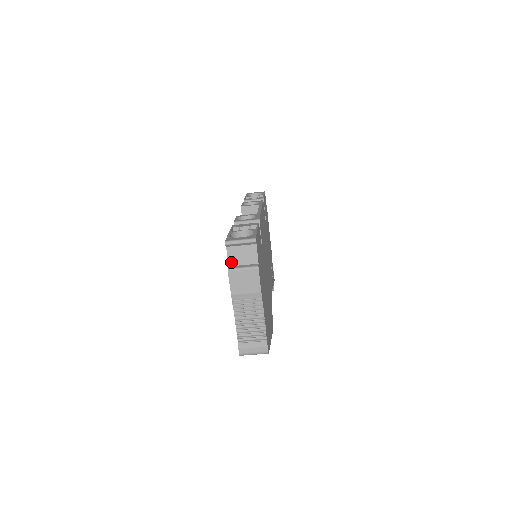
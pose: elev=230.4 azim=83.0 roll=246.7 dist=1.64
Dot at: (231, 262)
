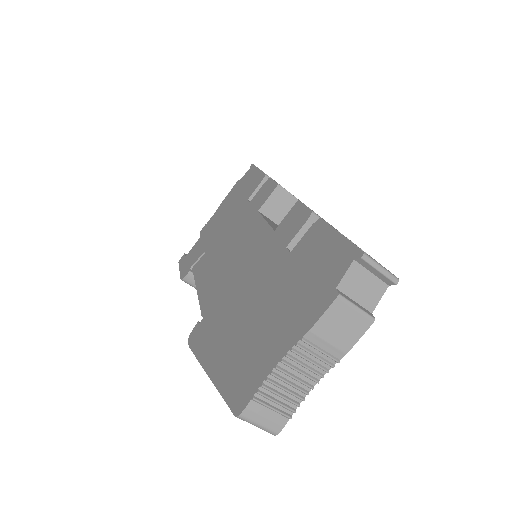
Dot at: (344, 285)
